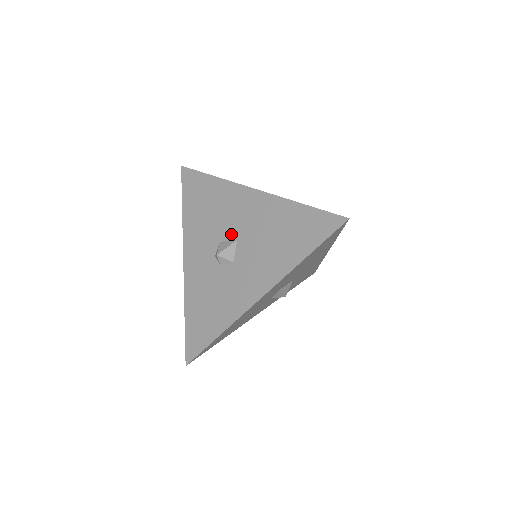
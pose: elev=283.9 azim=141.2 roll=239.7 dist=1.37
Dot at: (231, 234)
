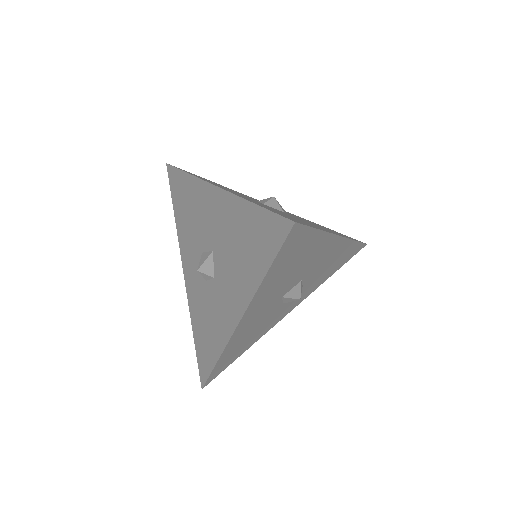
Dot at: (208, 243)
